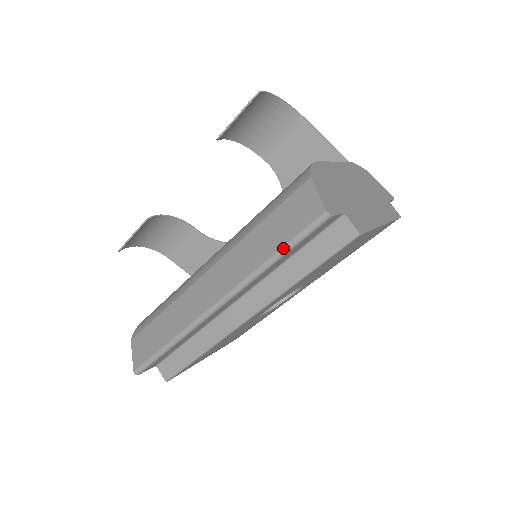
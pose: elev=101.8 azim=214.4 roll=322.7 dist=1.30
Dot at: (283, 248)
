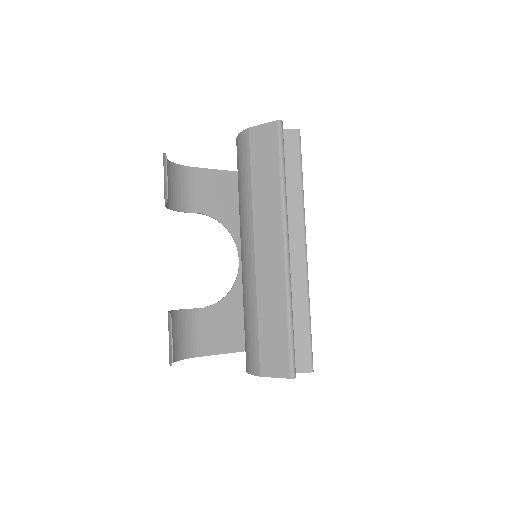
Dot at: (280, 163)
